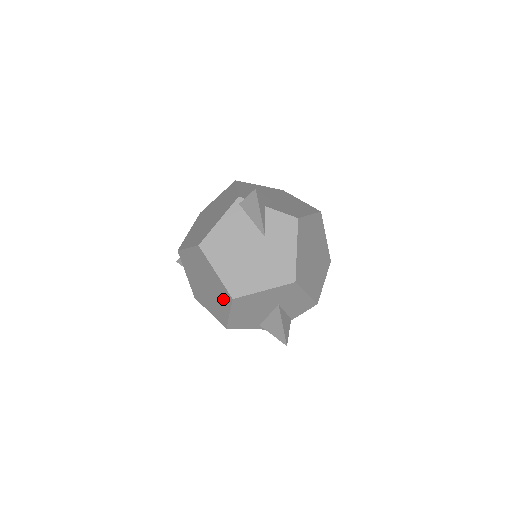
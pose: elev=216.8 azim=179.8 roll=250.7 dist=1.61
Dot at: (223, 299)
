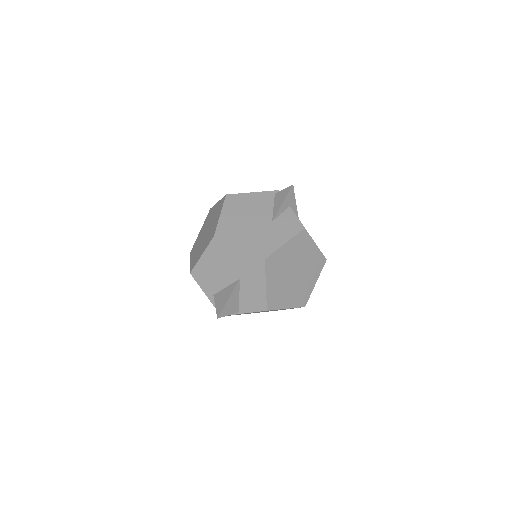
Dot at: (208, 240)
